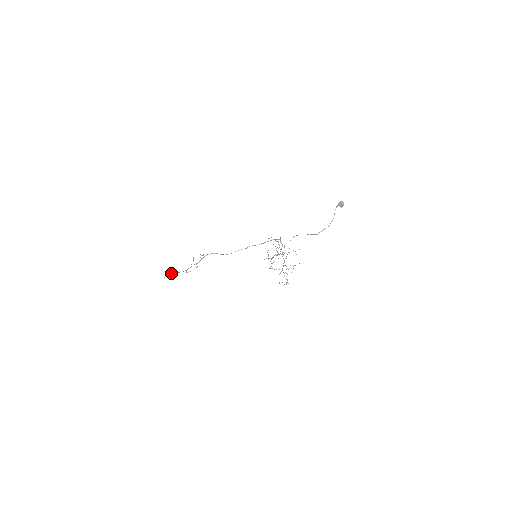
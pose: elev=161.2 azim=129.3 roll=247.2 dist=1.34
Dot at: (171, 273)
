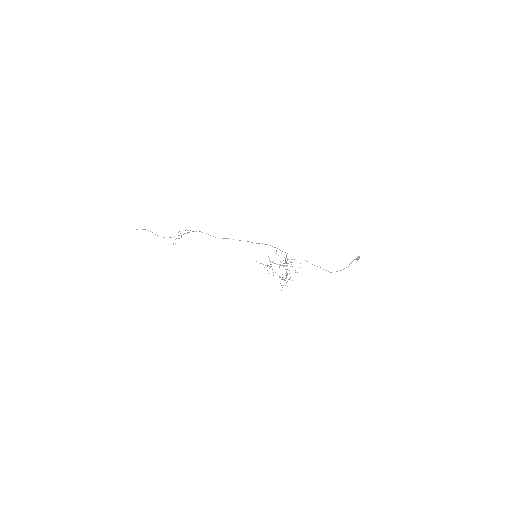
Dot at: (144, 229)
